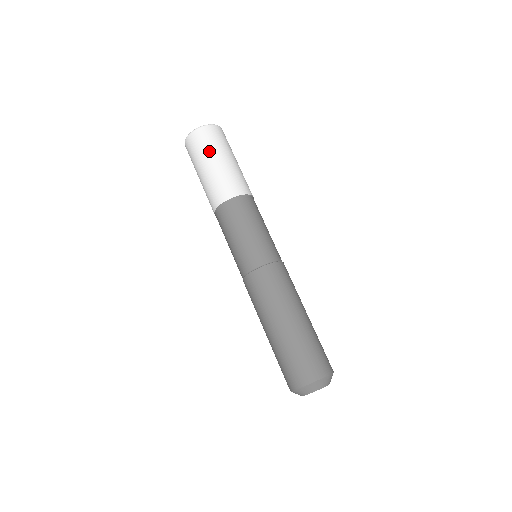
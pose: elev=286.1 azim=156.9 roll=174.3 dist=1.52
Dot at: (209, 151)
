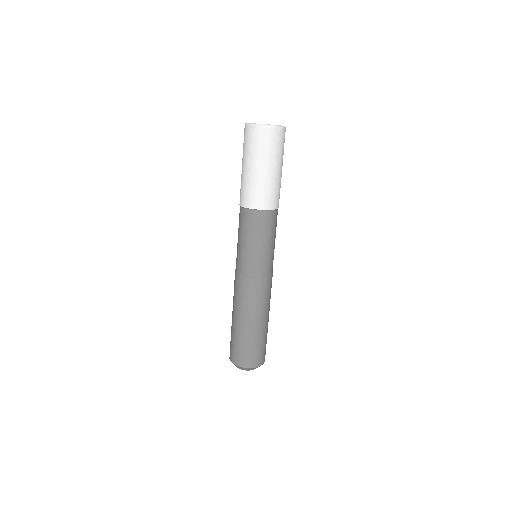
Dot at: (245, 153)
